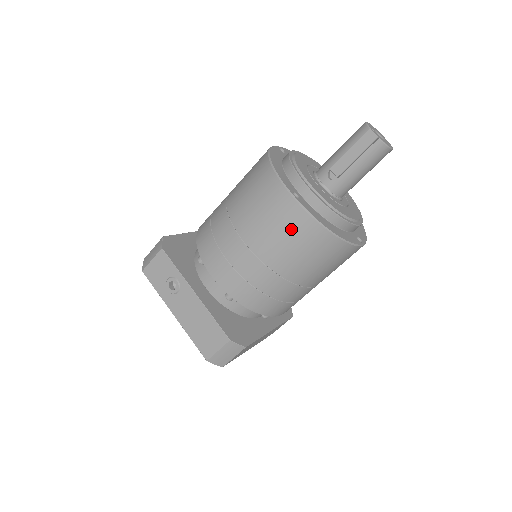
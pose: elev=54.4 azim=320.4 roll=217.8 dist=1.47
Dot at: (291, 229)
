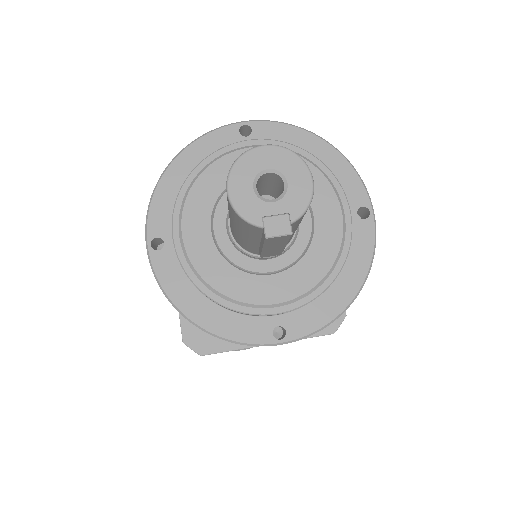
Dot at: occluded
